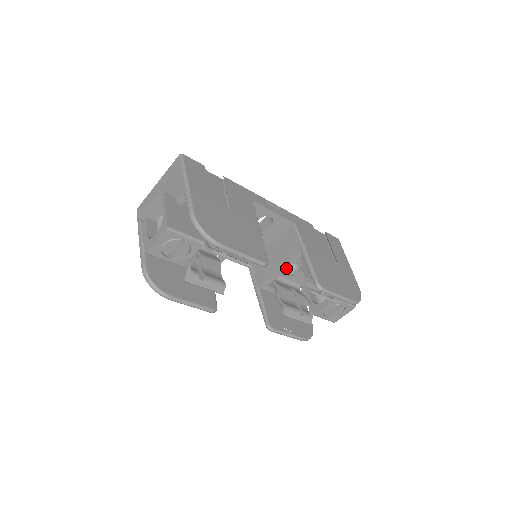
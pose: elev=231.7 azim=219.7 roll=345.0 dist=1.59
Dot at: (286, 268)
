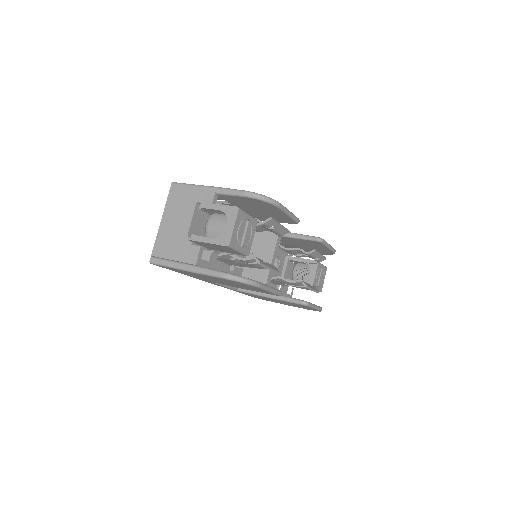
Dot at: occluded
